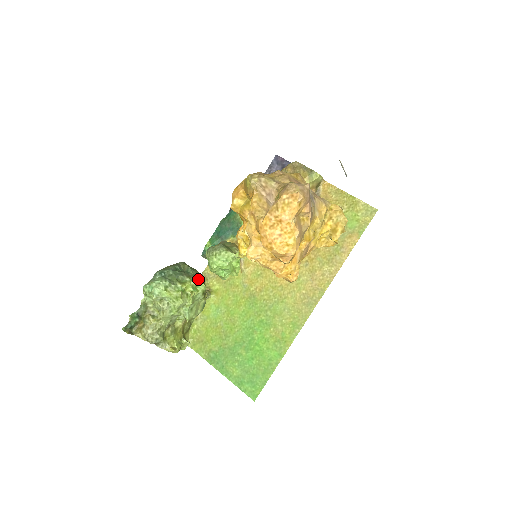
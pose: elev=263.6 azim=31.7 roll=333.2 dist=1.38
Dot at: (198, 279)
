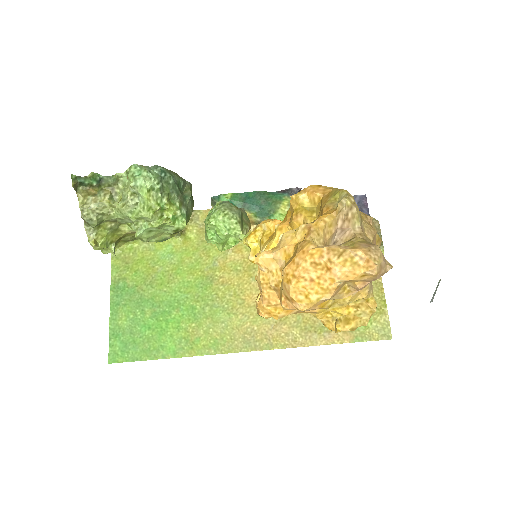
Dot at: (186, 214)
